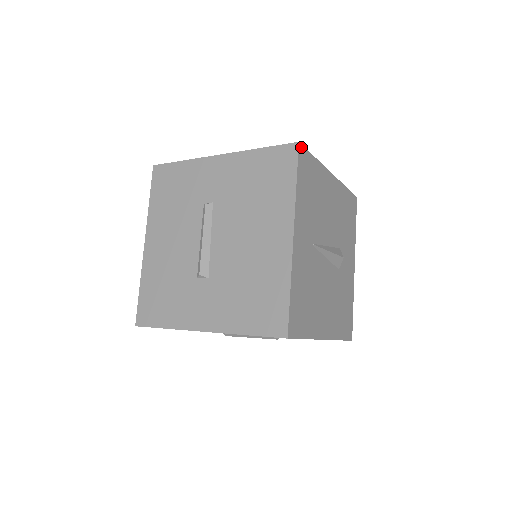
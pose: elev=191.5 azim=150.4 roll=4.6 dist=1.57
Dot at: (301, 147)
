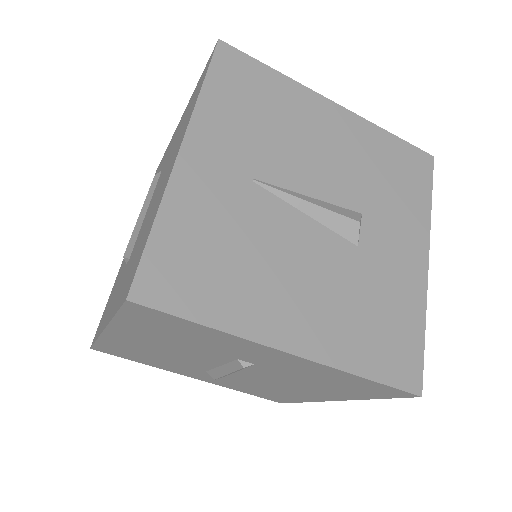
Dot at: (226, 47)
